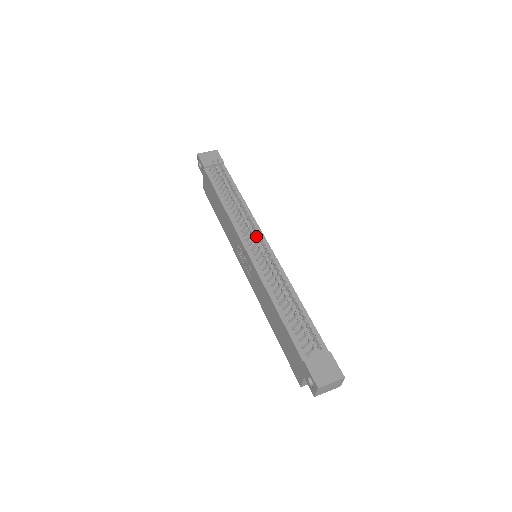
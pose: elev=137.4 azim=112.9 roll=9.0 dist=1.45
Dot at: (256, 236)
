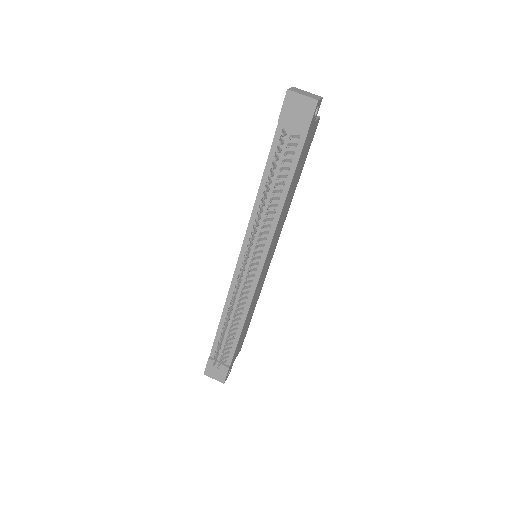
Dot at: (258, 254)
